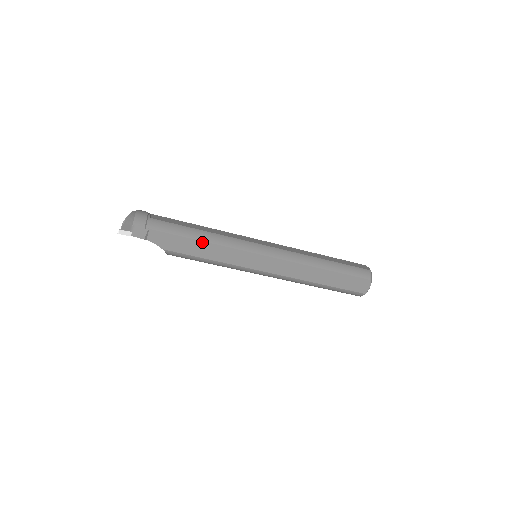
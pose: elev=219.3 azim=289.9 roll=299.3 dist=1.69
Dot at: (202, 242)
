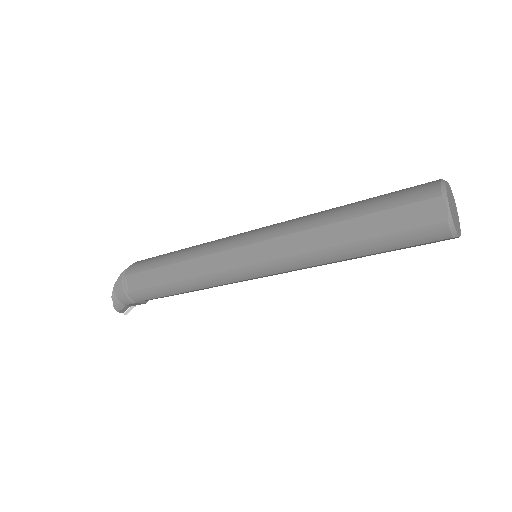
Dot at: occluded
